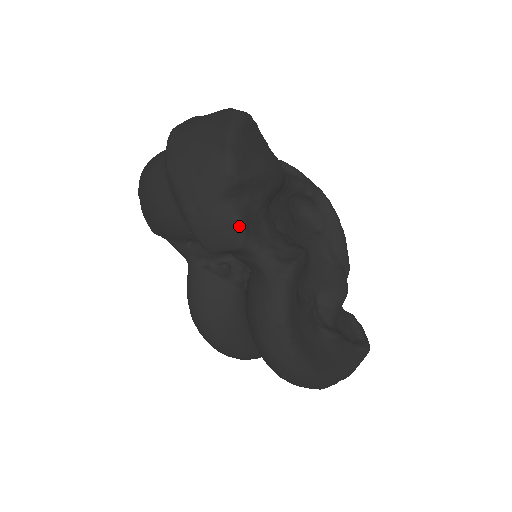
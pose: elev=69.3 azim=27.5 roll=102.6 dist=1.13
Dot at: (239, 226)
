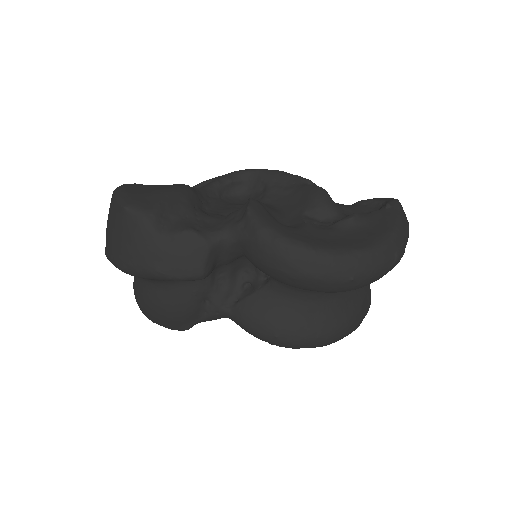
Dot at: (189, 235)
